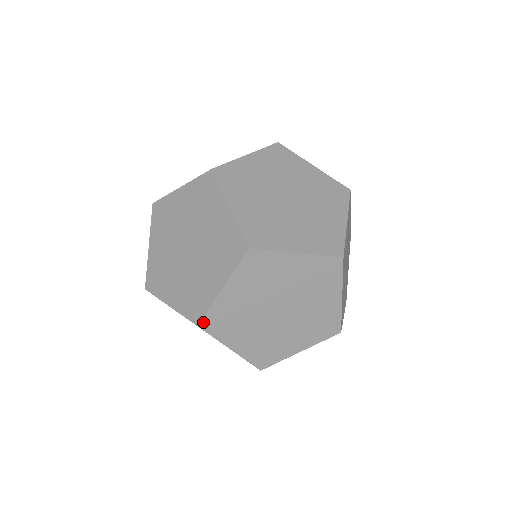
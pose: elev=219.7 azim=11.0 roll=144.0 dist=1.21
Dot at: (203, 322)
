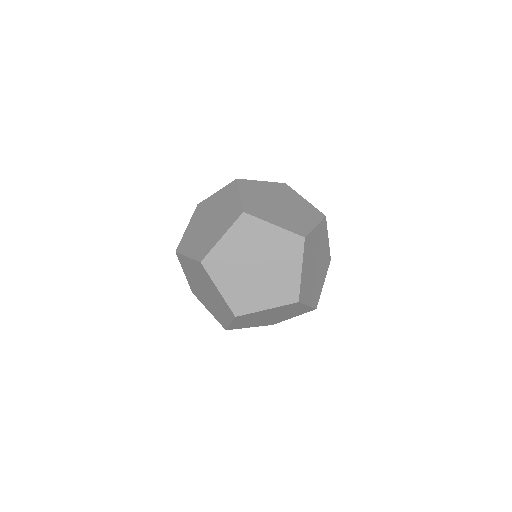
Dot at: (227, 329)
